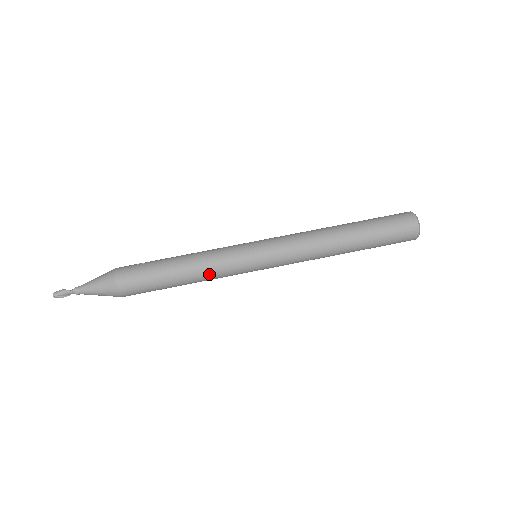
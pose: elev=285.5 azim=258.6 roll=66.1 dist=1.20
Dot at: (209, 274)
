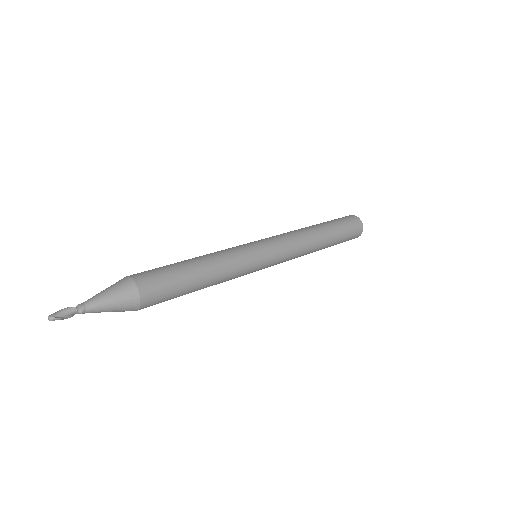
Dot at: (226, 266)
